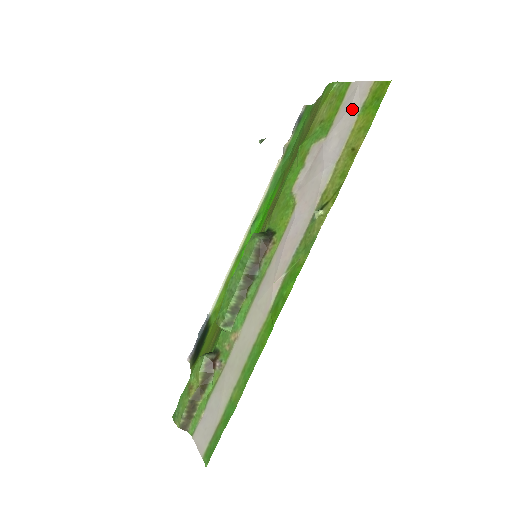
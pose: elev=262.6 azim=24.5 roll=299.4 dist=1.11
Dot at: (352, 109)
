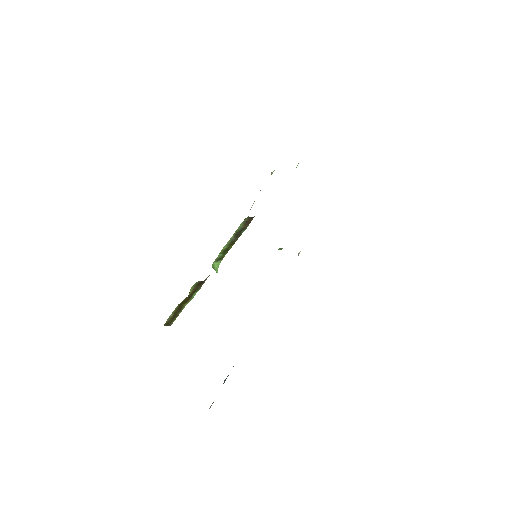
Dot at: occluded
